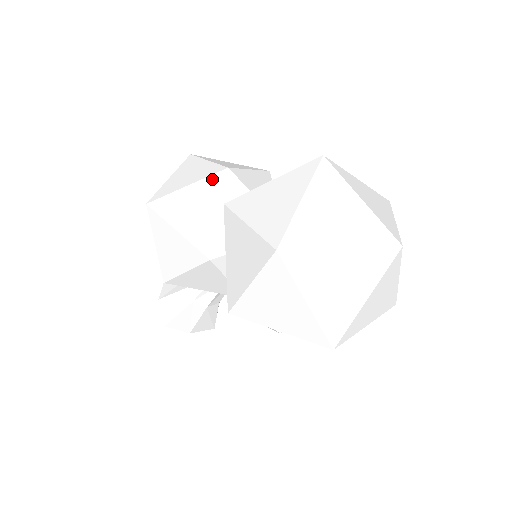
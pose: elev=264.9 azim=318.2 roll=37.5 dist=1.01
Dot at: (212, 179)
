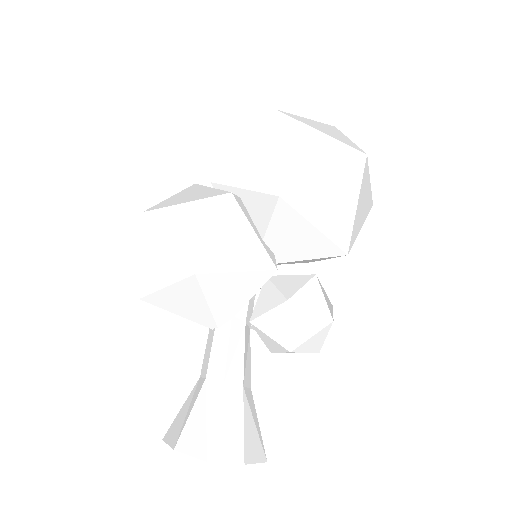
Dot at: (188, 188)
